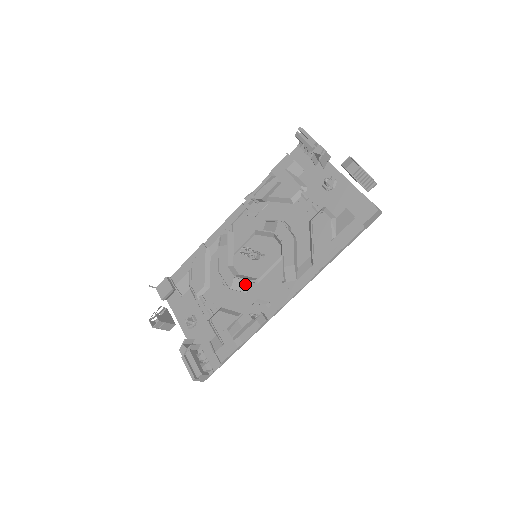
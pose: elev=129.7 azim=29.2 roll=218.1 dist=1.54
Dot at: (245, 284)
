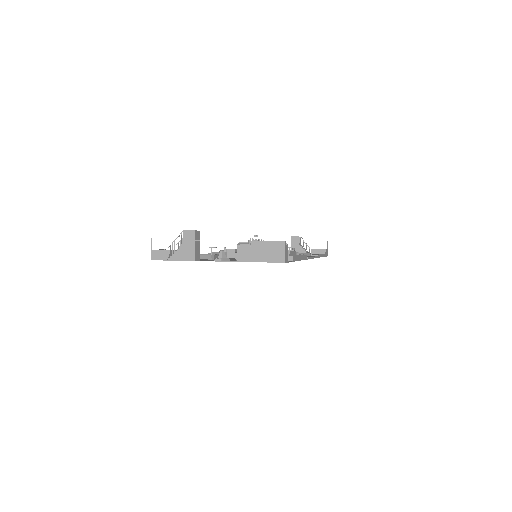
Dot at: occluded
